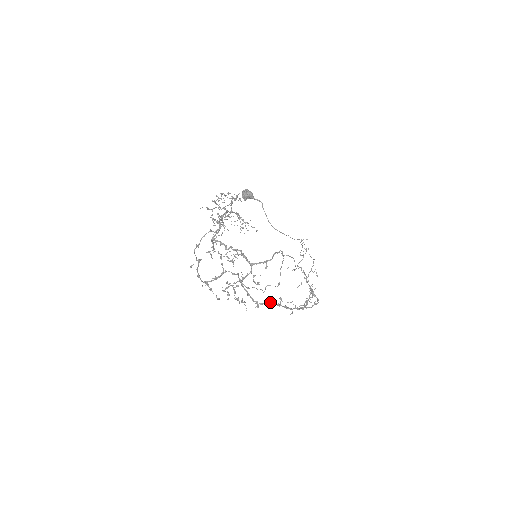
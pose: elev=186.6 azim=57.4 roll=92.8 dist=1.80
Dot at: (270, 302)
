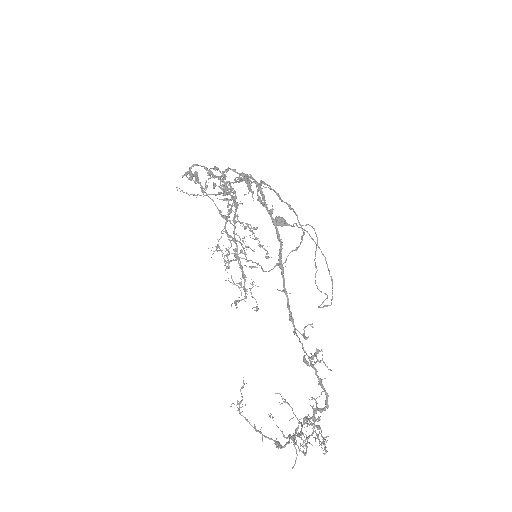
Dot at: (266, 204)
